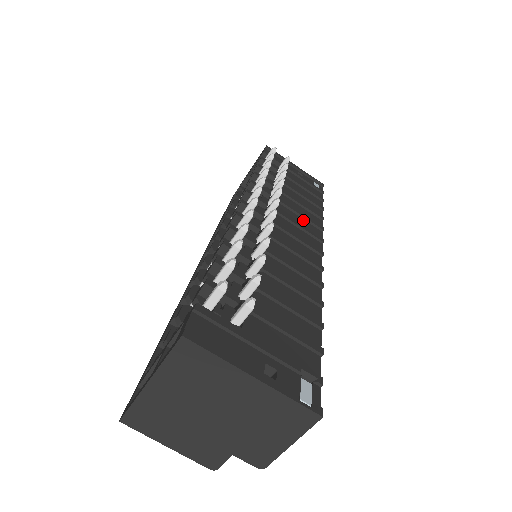
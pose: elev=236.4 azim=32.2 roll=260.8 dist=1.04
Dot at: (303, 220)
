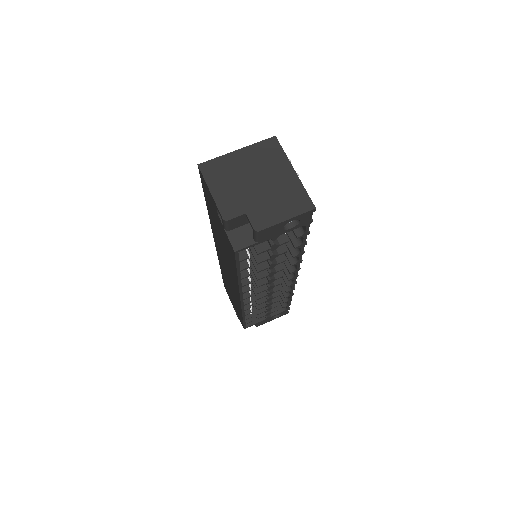
Dot at: occluded
